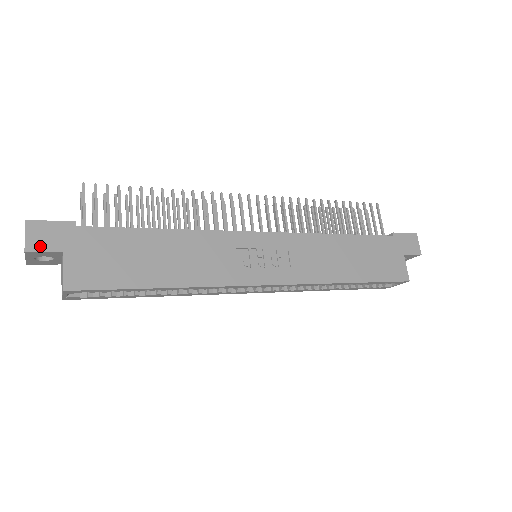
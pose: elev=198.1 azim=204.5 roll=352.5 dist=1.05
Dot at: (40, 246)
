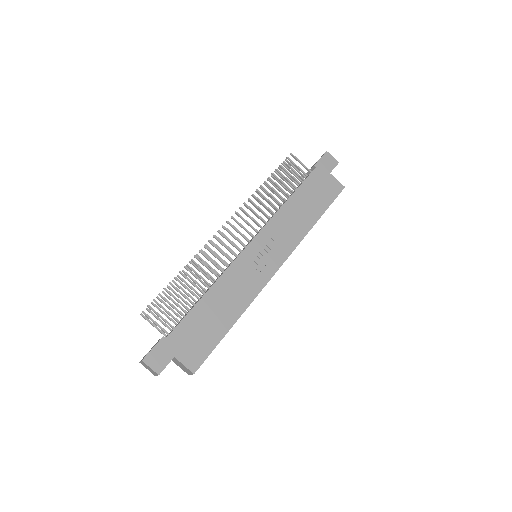
Dot at: (162, 365)
